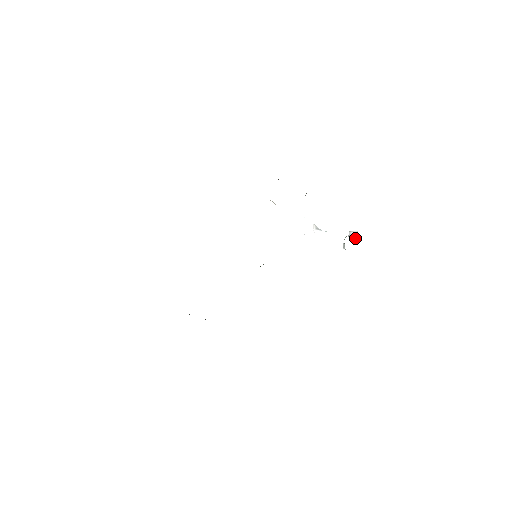
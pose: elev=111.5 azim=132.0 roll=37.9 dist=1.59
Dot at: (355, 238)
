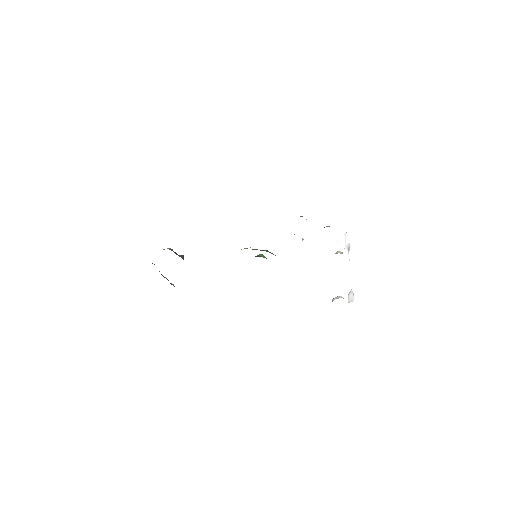
Dot at: (349, 301)
